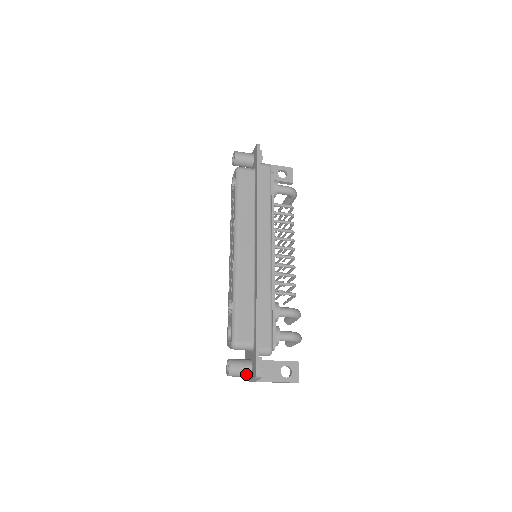
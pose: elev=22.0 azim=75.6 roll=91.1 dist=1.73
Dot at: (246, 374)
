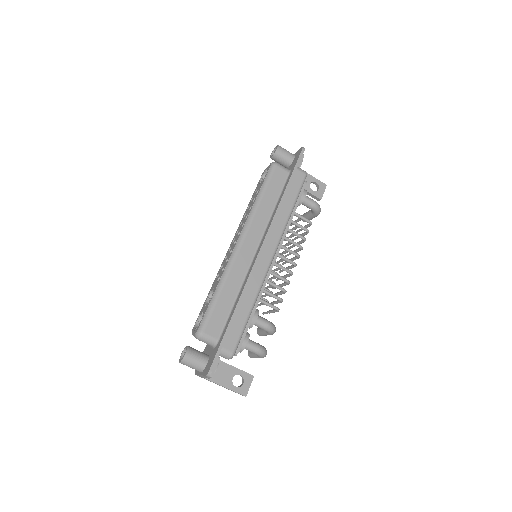
Dot at: (198, 368)
